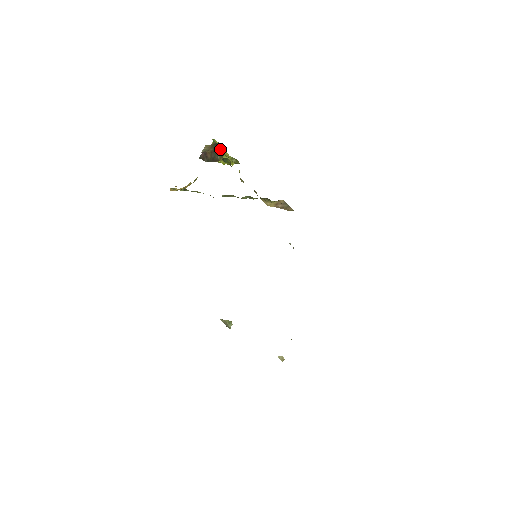
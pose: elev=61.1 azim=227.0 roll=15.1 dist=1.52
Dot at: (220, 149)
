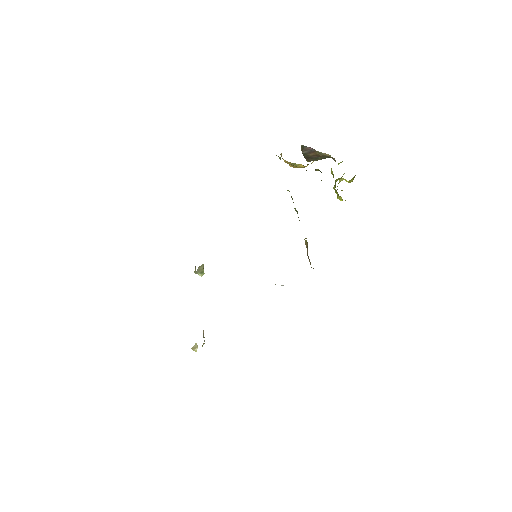
Dot at: occluded
